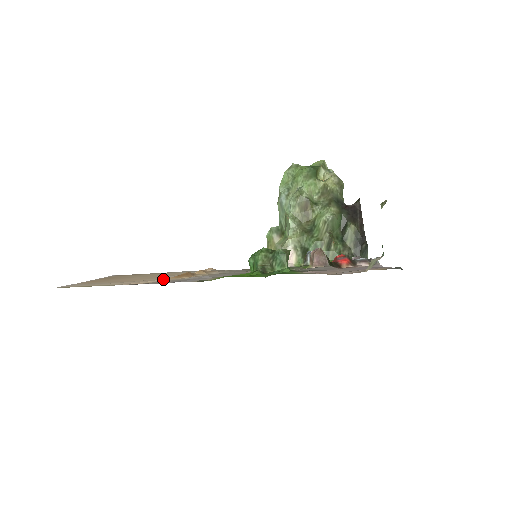
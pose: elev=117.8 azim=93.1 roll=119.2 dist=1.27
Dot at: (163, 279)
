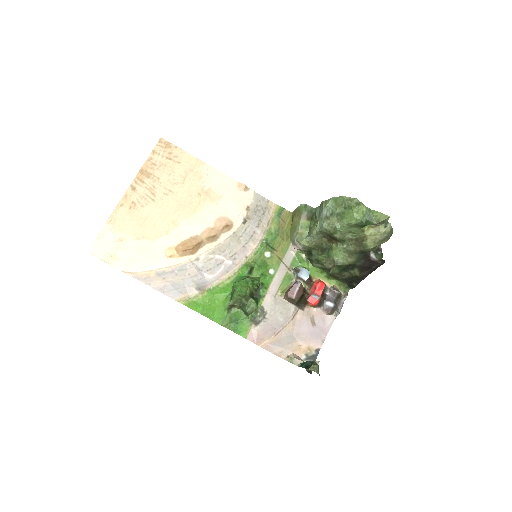
Dot at: (168, 260)
